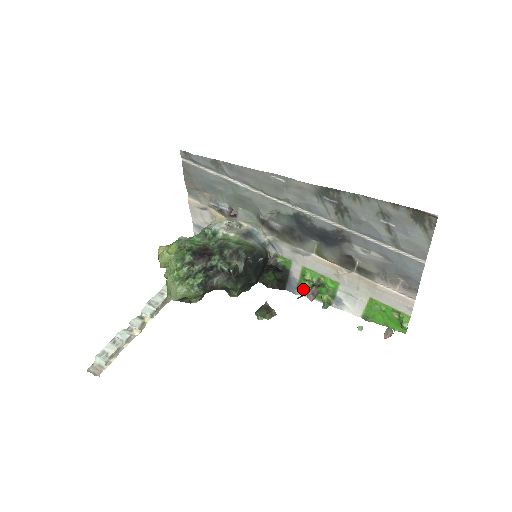
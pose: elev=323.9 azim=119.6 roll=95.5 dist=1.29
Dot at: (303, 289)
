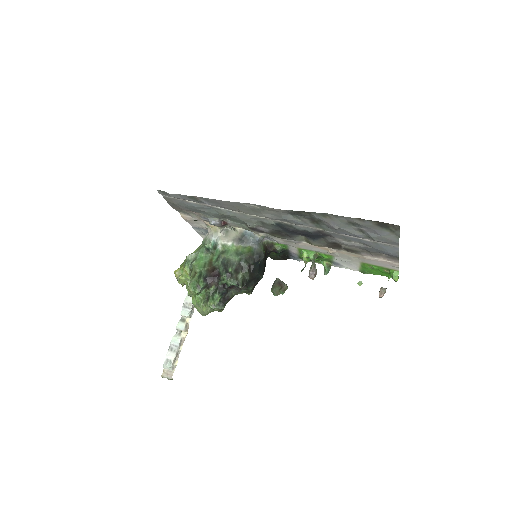
Dot at: (304, 261)
